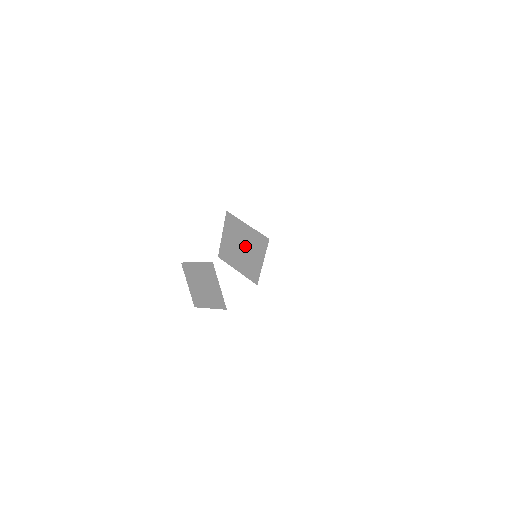
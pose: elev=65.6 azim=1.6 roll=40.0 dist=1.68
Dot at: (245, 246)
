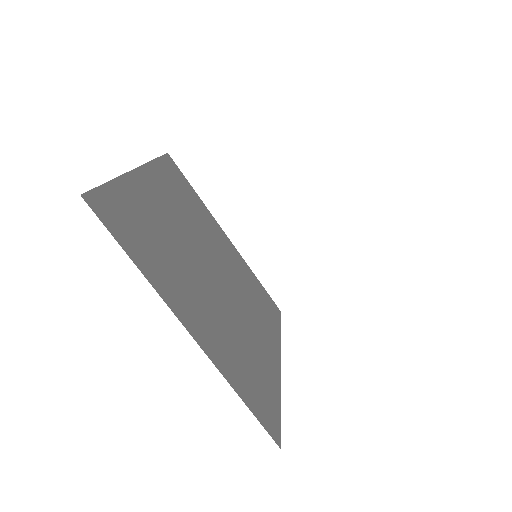
Dot at: (181, 260)
